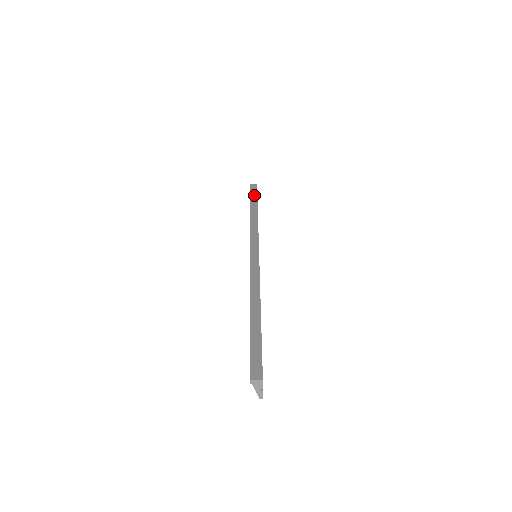
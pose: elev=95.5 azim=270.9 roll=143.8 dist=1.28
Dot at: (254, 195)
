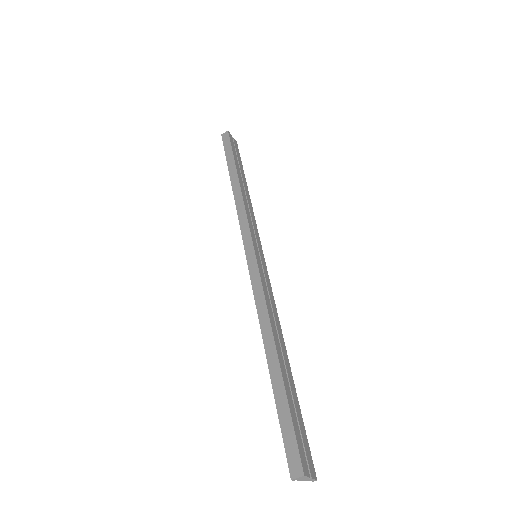
Dot at: (229, 153)
